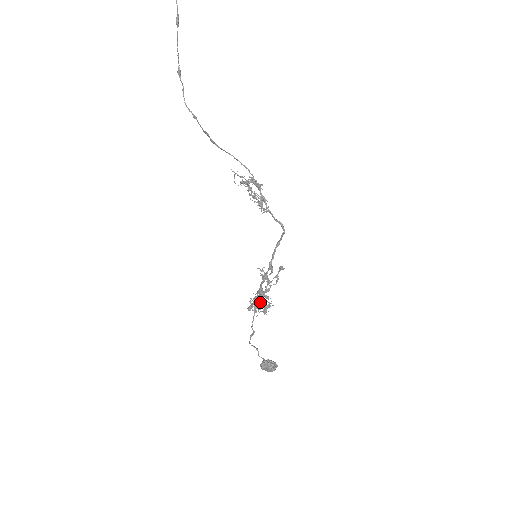
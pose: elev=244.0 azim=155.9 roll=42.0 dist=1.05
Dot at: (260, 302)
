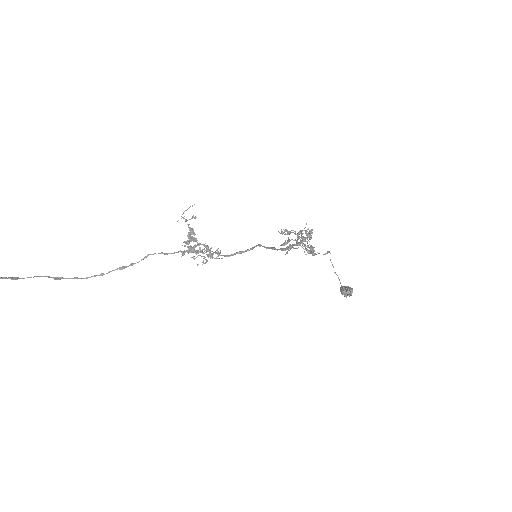
Dot at: (307, 242)
